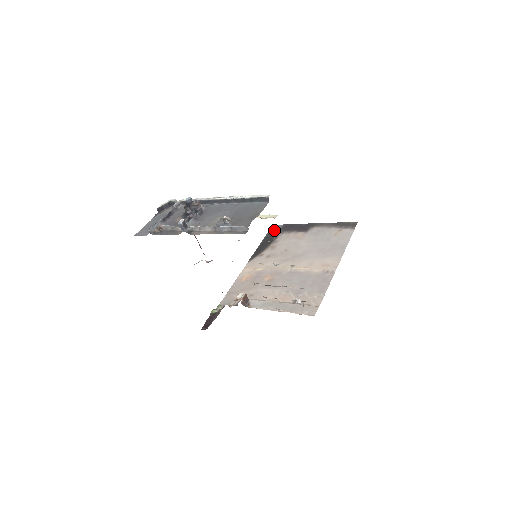
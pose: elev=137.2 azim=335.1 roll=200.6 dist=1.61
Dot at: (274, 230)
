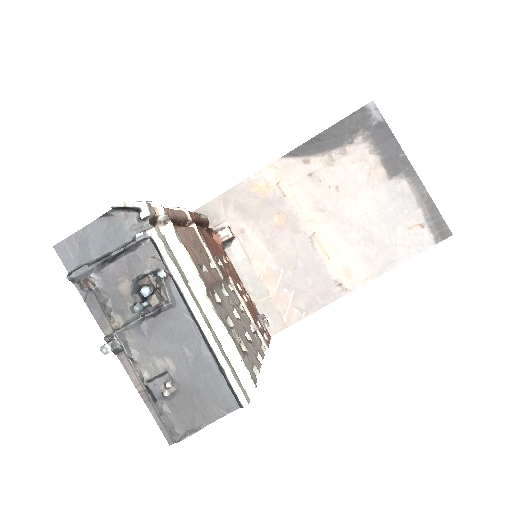
Dot at: (363, 118)
